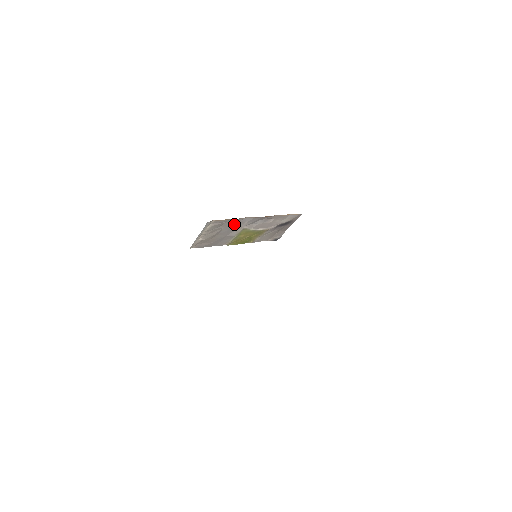
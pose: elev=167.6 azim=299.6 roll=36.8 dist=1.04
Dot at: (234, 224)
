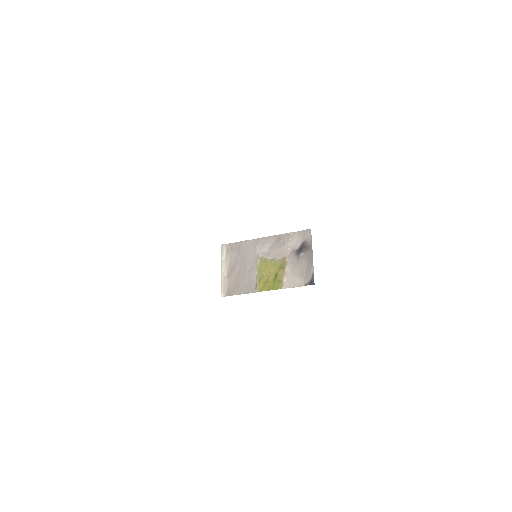
Dot at: (247, 251)
